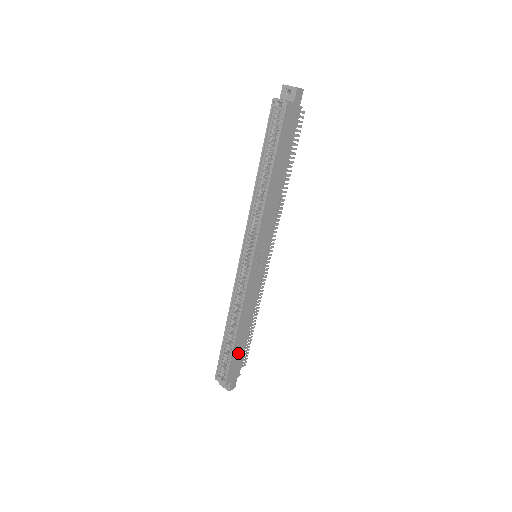
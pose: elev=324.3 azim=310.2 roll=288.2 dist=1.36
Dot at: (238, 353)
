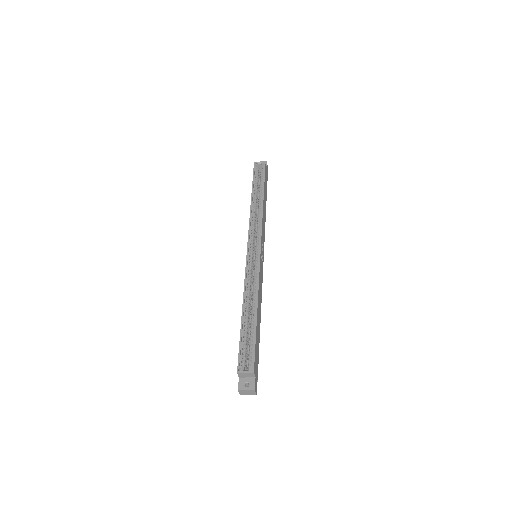
Dot at: (257, 341)
